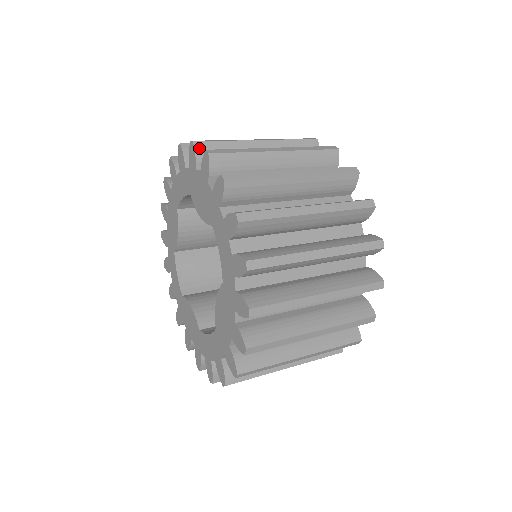
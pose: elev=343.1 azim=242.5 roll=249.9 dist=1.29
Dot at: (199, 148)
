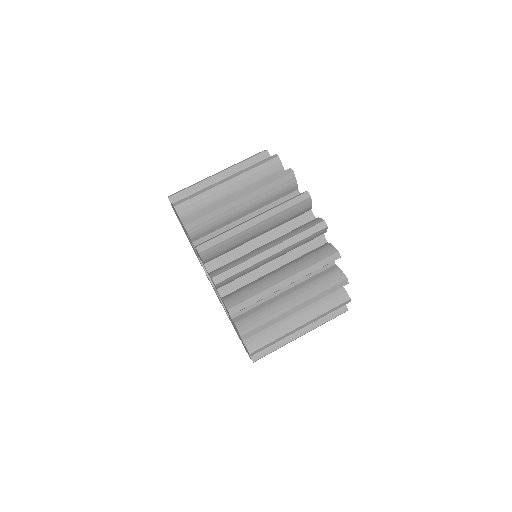
Dot at: (246, 337)
